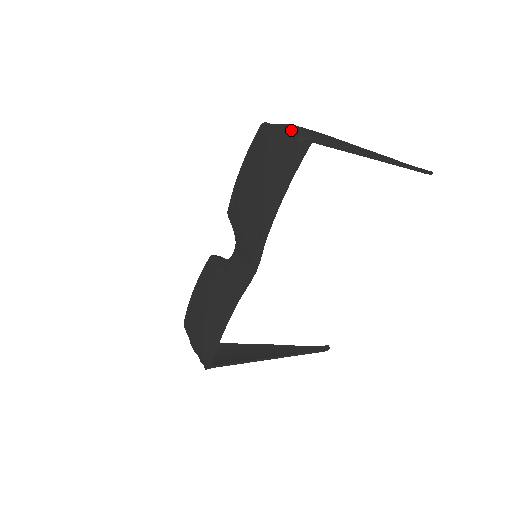
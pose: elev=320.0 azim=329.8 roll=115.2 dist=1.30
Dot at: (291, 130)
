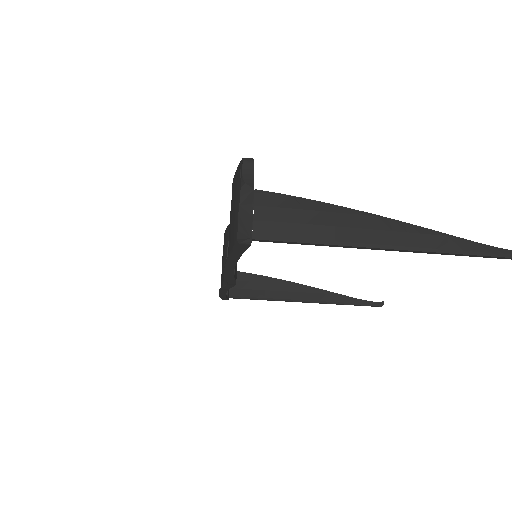
Dot at: (242, 209)
